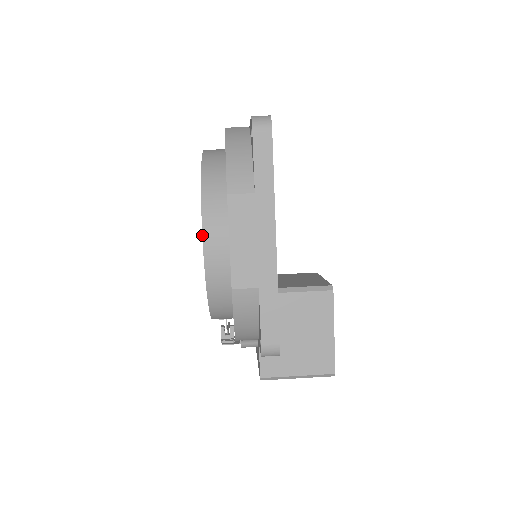
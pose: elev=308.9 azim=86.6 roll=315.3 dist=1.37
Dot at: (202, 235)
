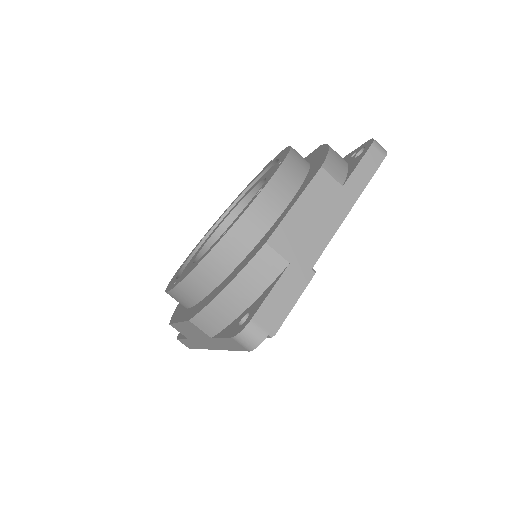
Dot at: (169, 290)
